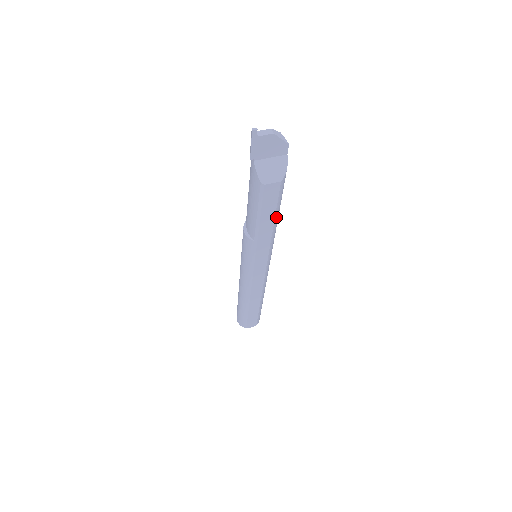
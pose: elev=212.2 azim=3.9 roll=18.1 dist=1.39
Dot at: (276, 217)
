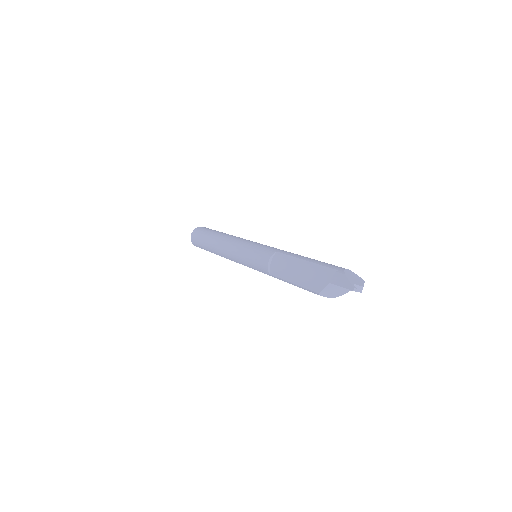
Dot at: occluded
